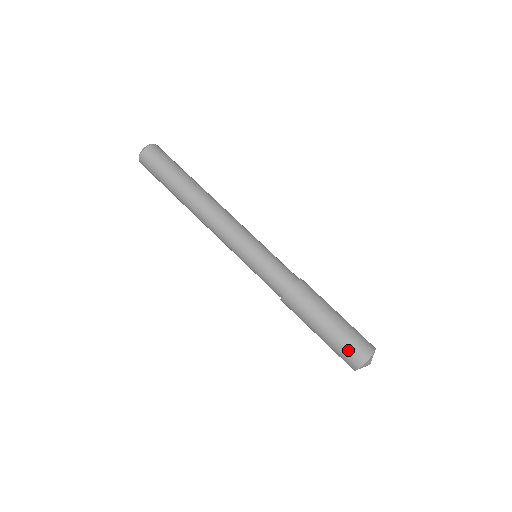
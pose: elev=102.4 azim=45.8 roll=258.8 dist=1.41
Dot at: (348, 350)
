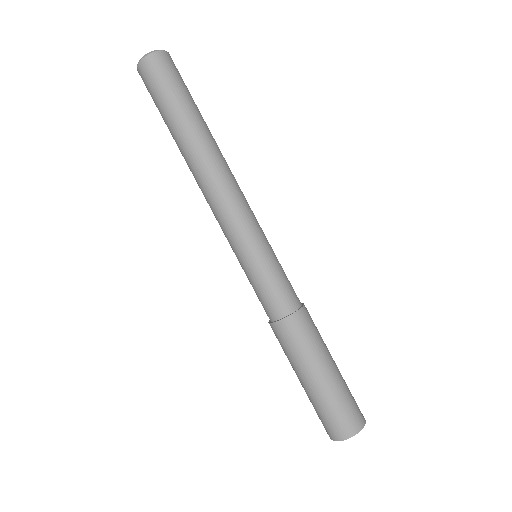
Dot at: (323, 418)
